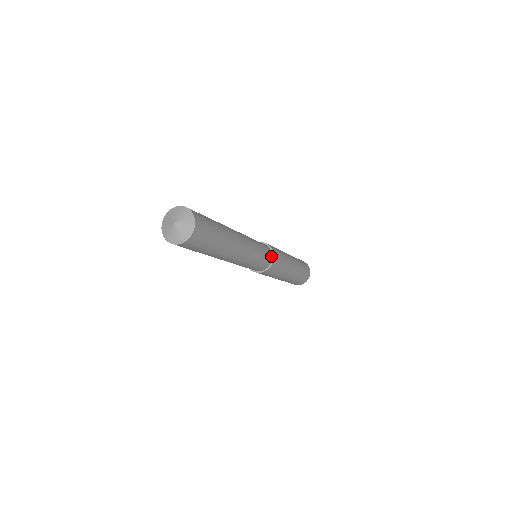
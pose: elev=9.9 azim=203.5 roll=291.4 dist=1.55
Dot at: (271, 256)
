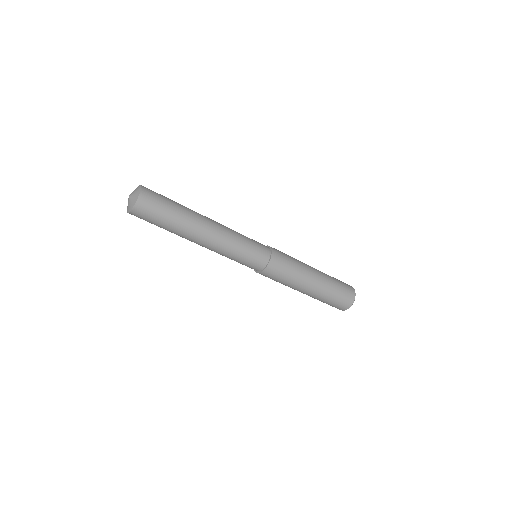
Dot at: occluded
